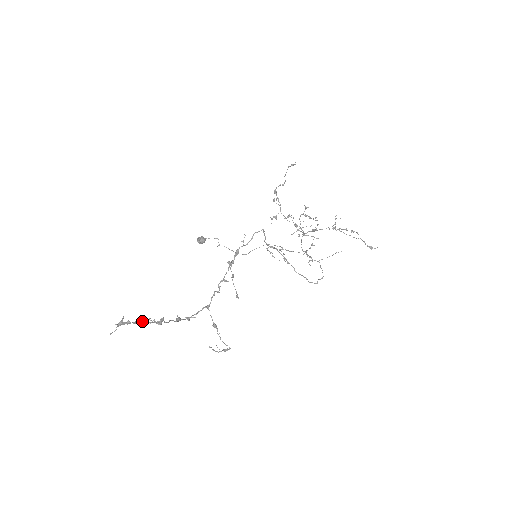
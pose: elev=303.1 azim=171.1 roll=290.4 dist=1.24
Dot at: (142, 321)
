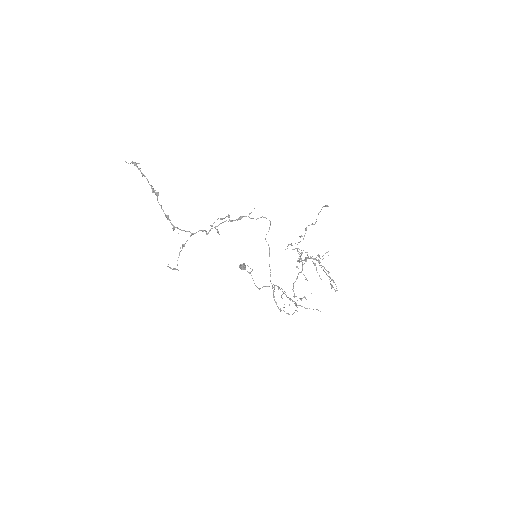
Dot at: occluded
